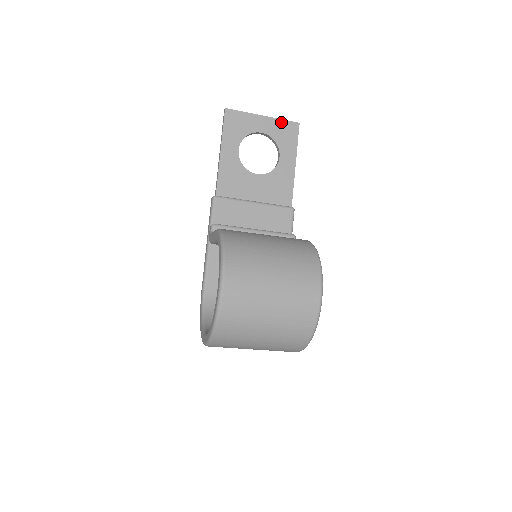
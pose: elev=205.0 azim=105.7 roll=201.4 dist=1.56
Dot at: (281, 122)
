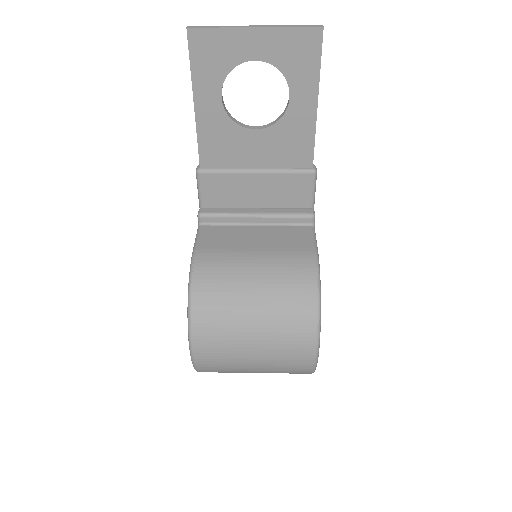
Dot at: (288, 33)
